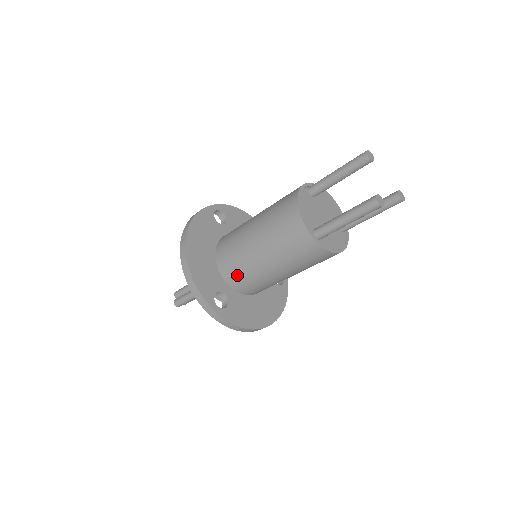
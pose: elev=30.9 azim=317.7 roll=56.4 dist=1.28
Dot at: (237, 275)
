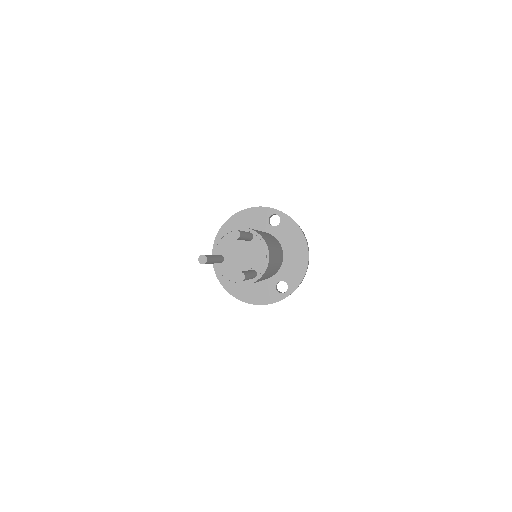
Dot at: occluded
